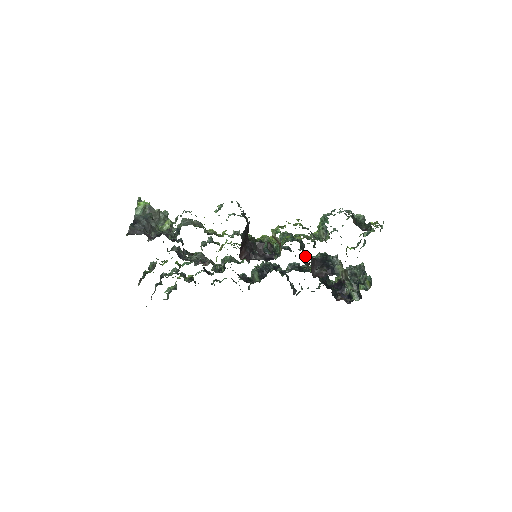
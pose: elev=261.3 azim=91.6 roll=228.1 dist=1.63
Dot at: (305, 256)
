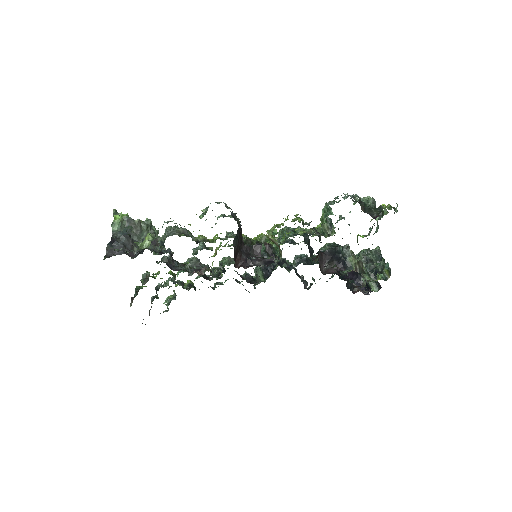
Dot at: (311, 249)
